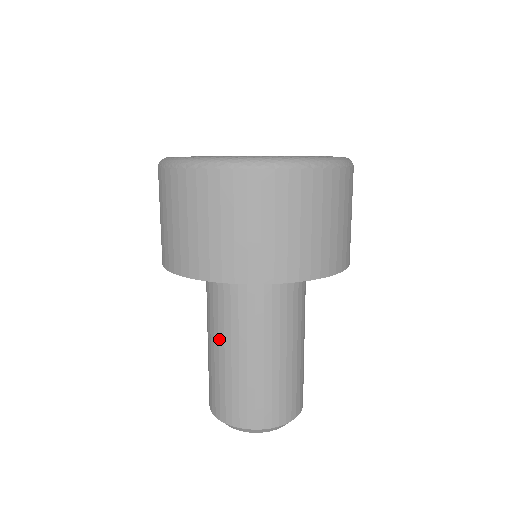
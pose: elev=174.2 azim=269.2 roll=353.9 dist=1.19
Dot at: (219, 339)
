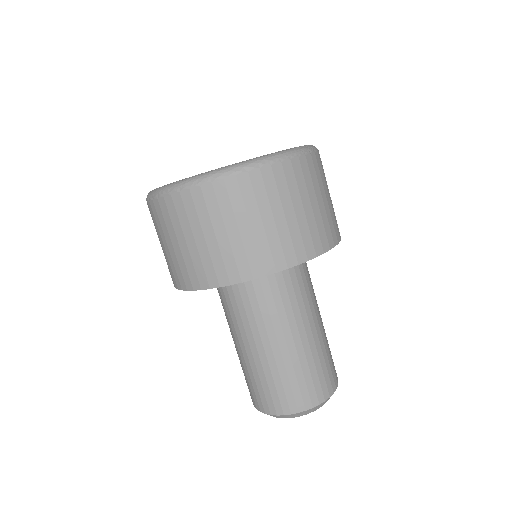
Dot at: (235, 337)
